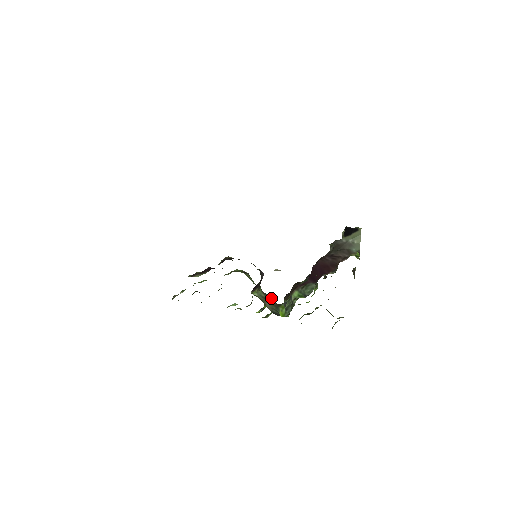
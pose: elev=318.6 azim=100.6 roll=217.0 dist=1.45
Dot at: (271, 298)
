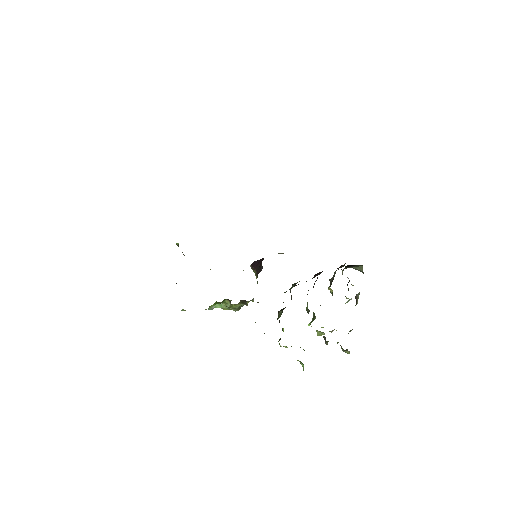
Dot at: occluded
